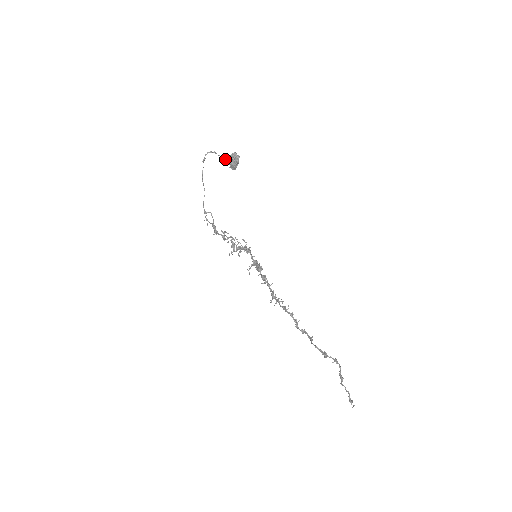
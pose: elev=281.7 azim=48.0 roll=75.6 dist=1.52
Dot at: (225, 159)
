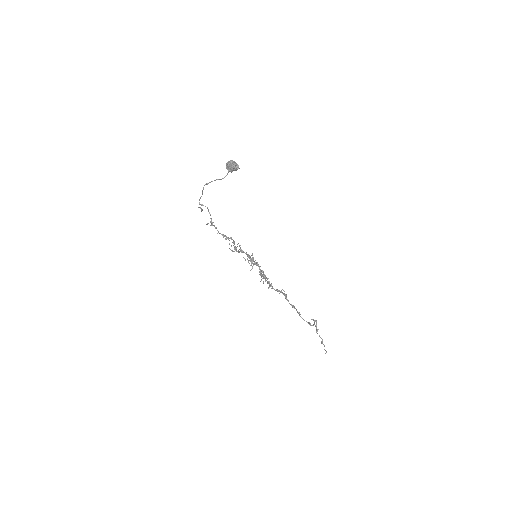
Dot at: (226, 175)
